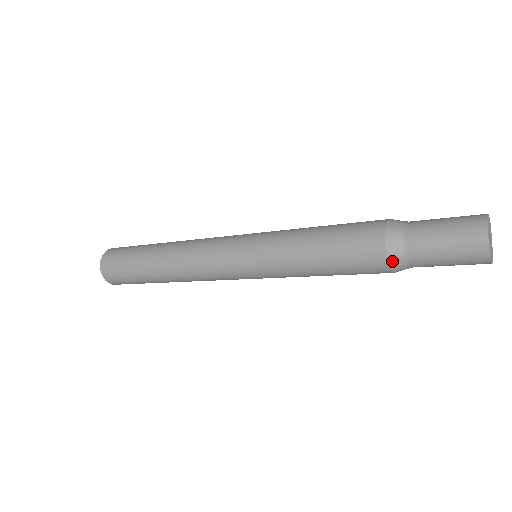
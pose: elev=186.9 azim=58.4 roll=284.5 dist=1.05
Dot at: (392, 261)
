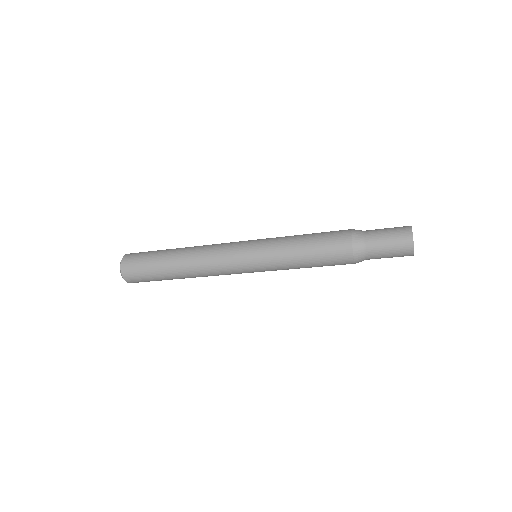
Dot at: occluded
